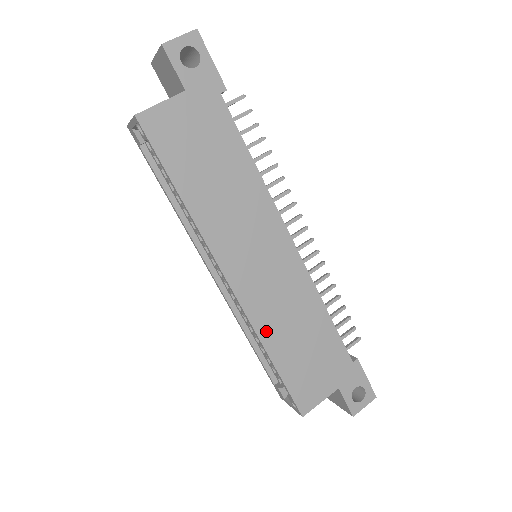
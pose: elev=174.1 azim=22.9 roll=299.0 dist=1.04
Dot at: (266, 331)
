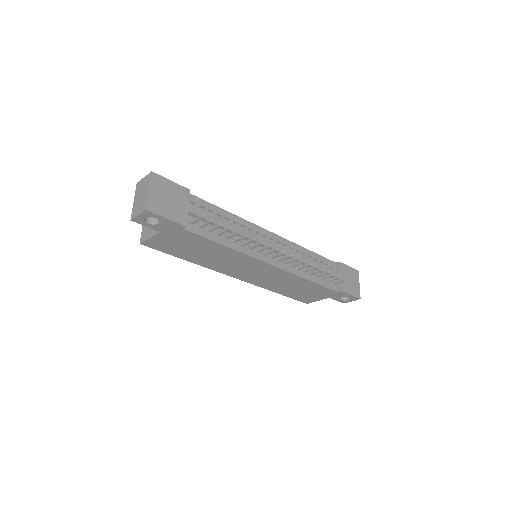
Dot at: (269, 287)
